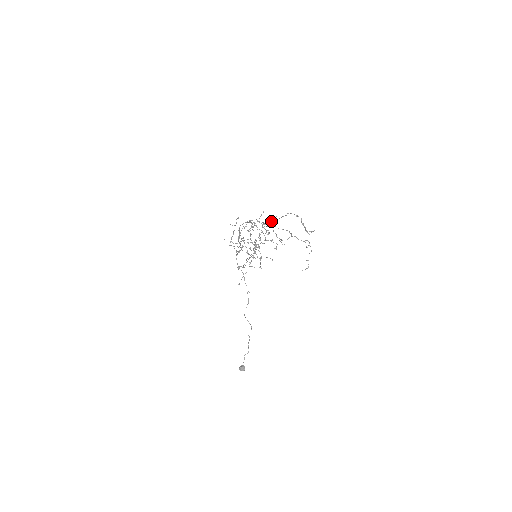
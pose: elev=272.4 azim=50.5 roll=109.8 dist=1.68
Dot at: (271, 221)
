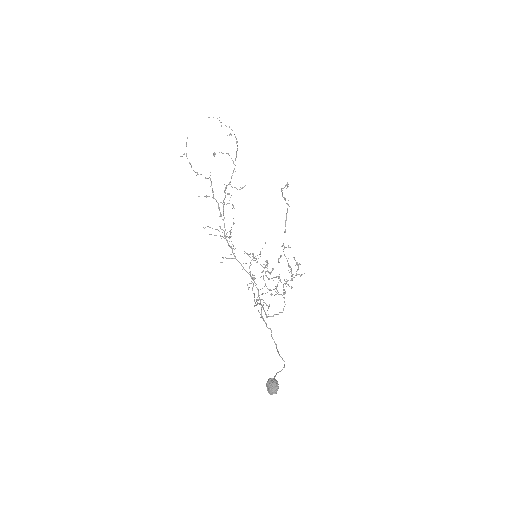
Dot at: (284, 254)
